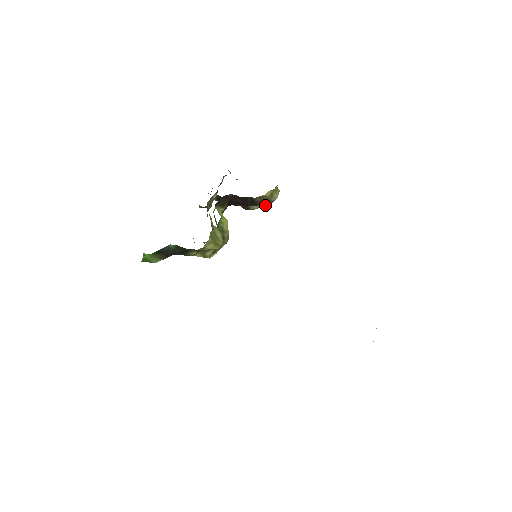
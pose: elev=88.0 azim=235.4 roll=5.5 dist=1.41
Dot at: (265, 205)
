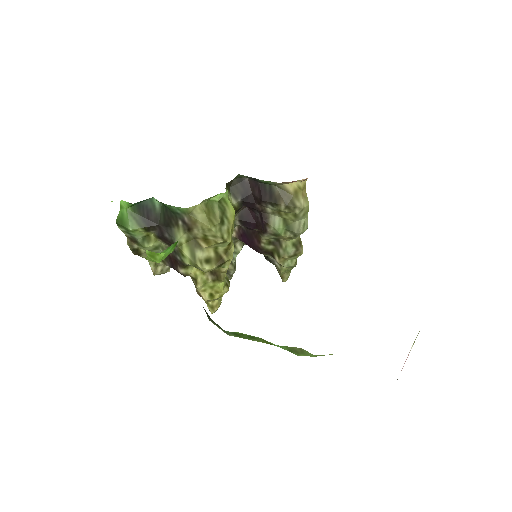
Dot at: (290, 237)
